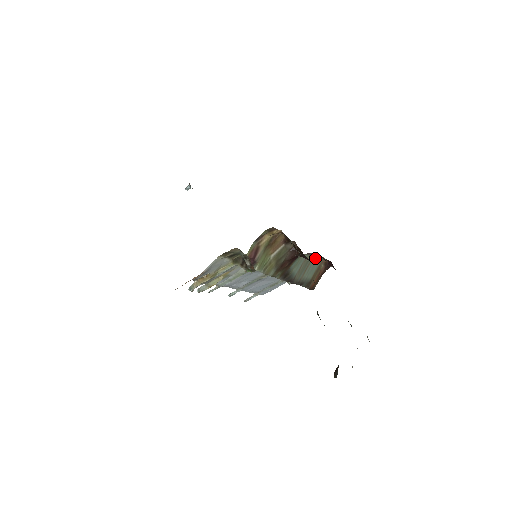
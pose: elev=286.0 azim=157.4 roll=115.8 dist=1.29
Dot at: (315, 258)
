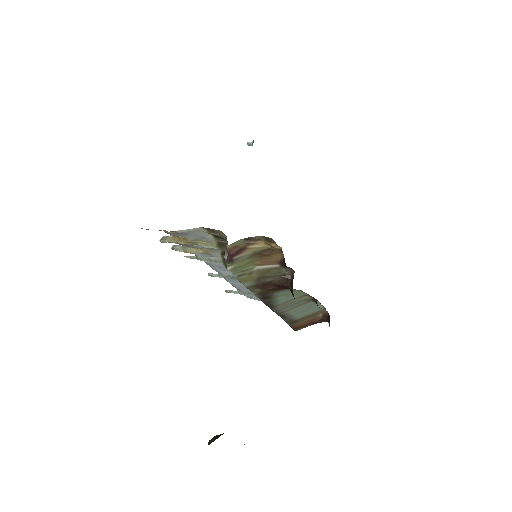
Dot at: occluded
